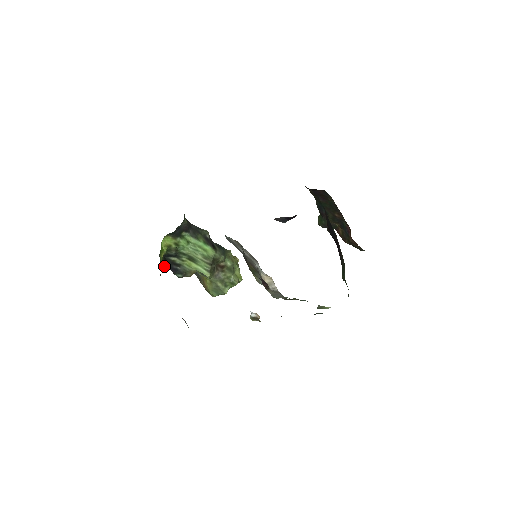
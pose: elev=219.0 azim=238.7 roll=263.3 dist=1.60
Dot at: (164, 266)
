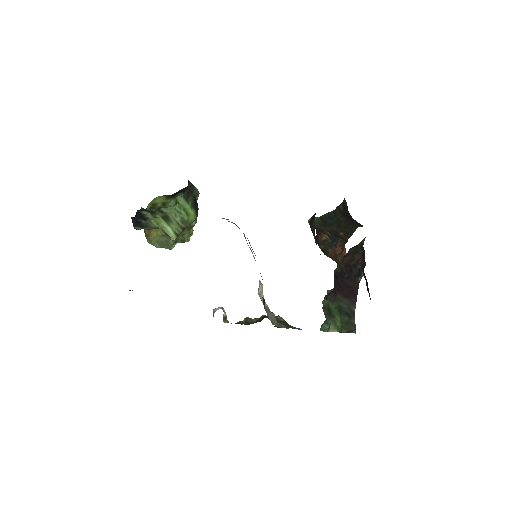
Dot at: occluded
